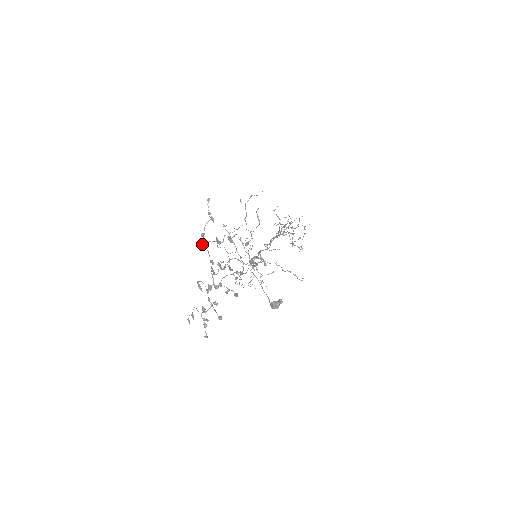
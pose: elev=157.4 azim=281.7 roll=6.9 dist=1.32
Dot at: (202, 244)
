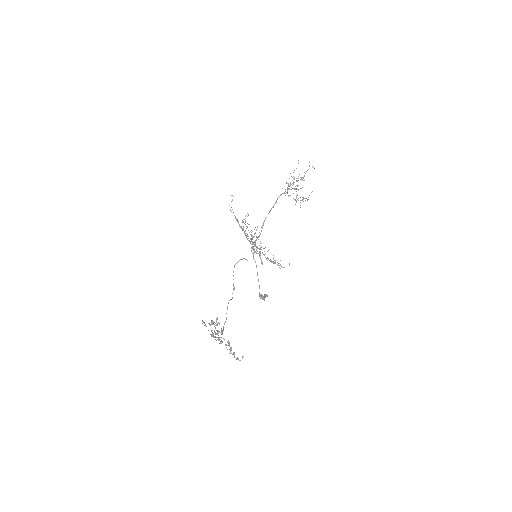
Dot at: occluded
